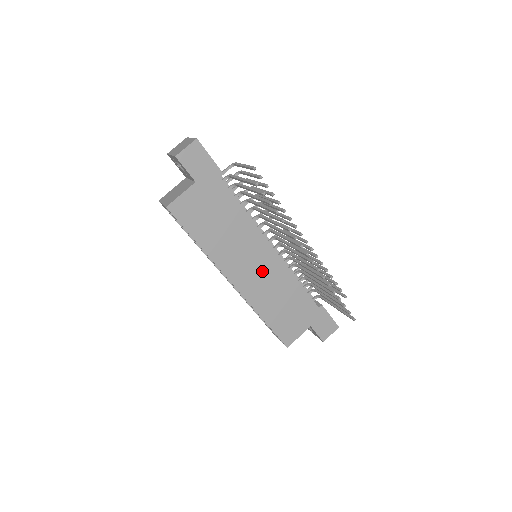
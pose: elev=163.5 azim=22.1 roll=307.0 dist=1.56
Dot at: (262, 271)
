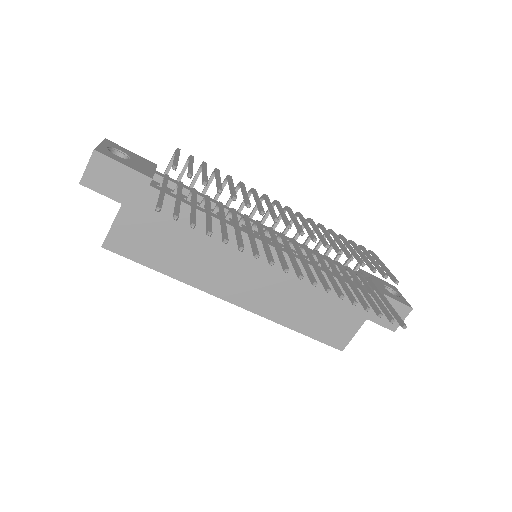
Dot at: (266, 277)
